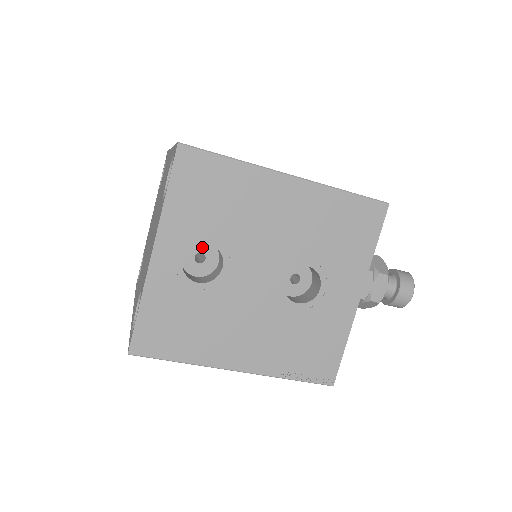
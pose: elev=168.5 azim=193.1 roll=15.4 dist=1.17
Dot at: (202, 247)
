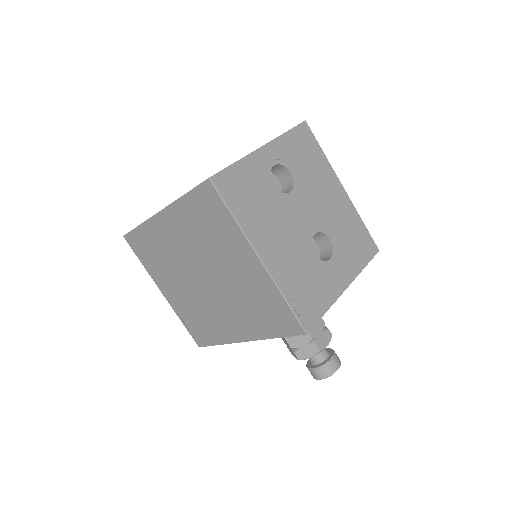
Dot at: (275, 181)
